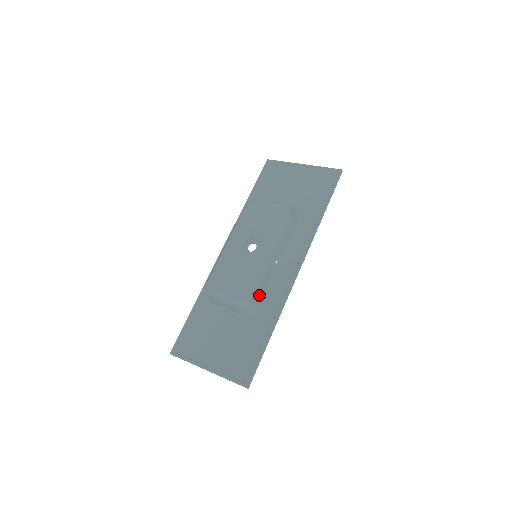
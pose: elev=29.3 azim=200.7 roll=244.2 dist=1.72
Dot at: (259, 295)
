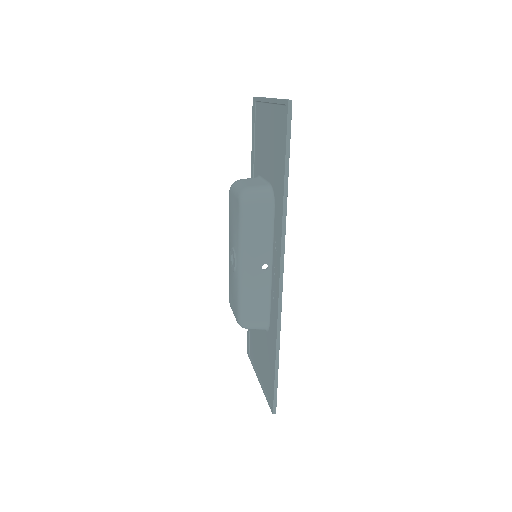
Dot at: (257, 313)
